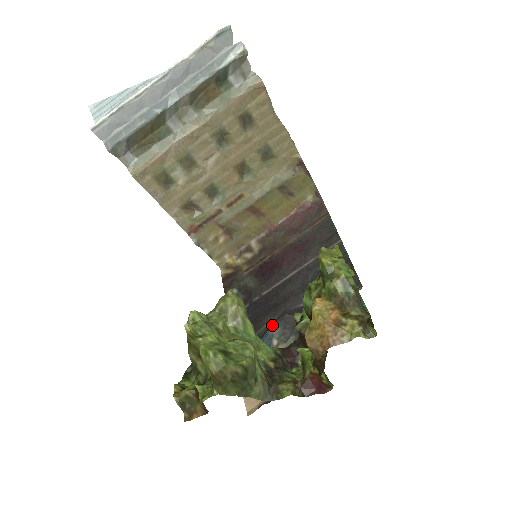
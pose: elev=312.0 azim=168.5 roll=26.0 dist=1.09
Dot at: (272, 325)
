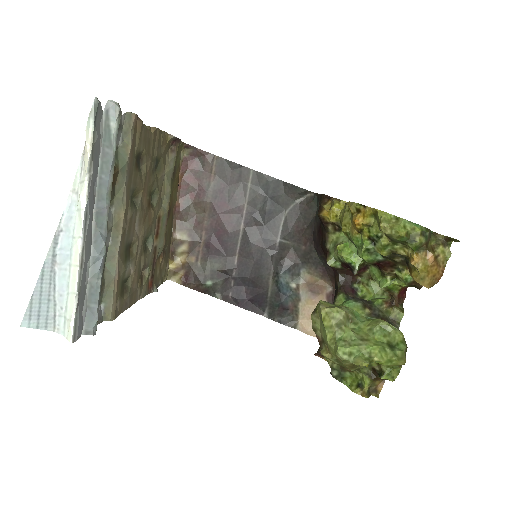
Dot at: (280, 278)
